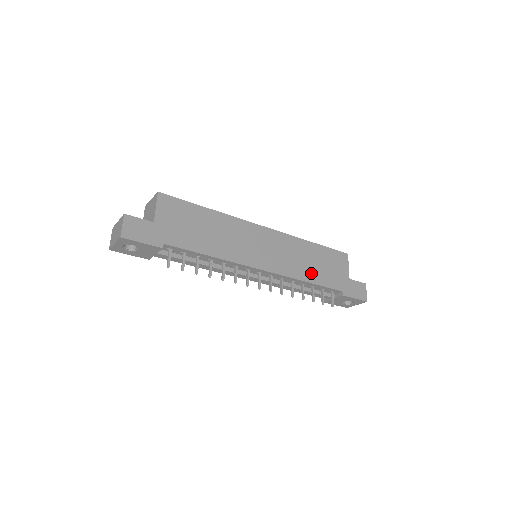
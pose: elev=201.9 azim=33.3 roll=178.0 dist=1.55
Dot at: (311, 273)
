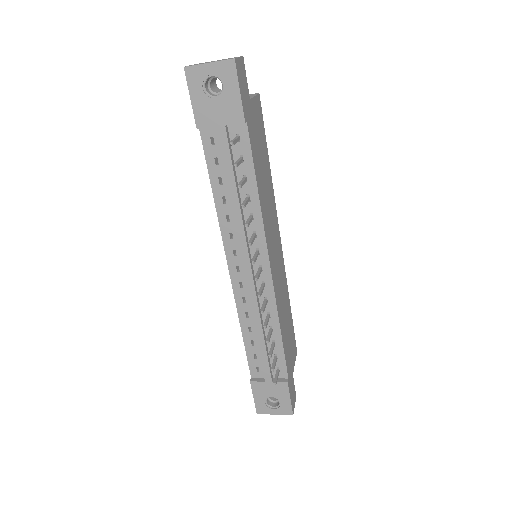
Dot at: (283, 326)
